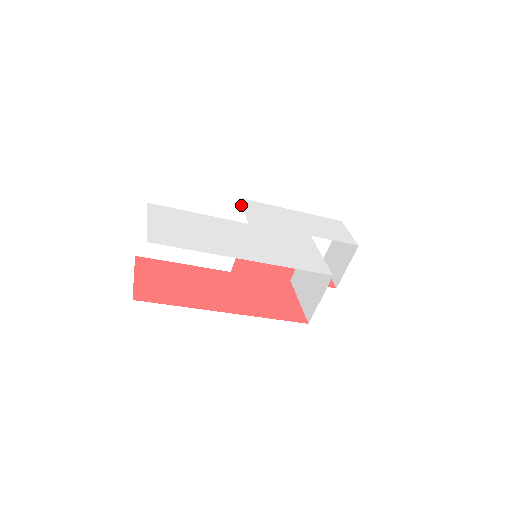
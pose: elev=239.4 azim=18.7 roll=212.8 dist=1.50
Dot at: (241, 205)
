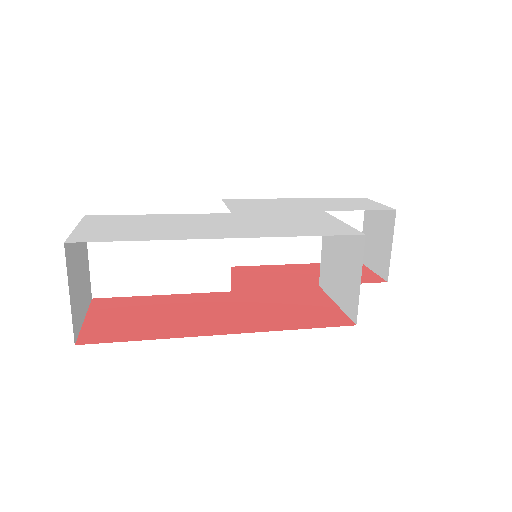
Dot at: (227, 209)
